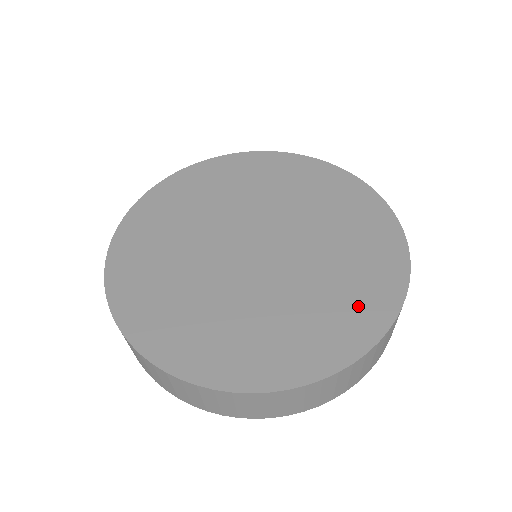
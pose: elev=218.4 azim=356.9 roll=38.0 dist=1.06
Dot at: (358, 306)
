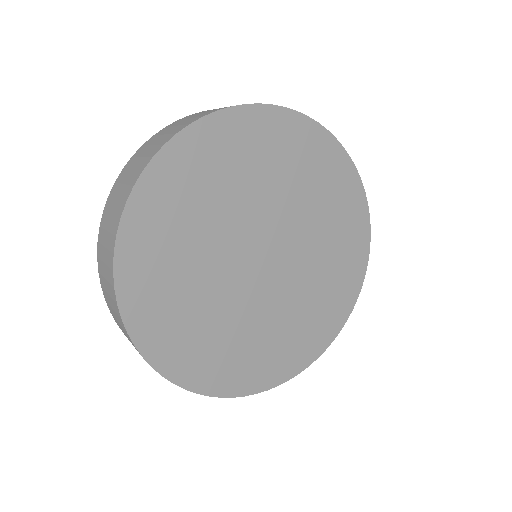
Dot at: (317, 329)
